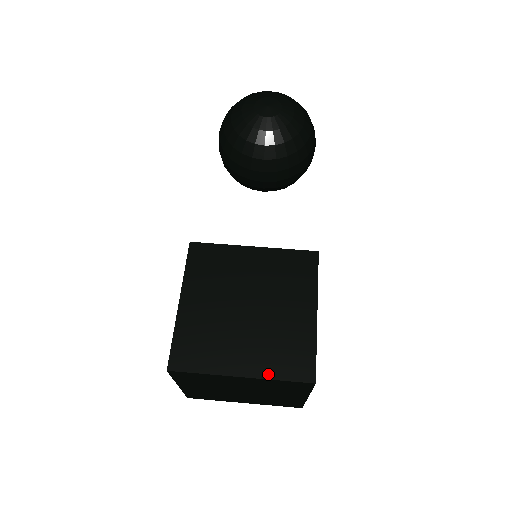
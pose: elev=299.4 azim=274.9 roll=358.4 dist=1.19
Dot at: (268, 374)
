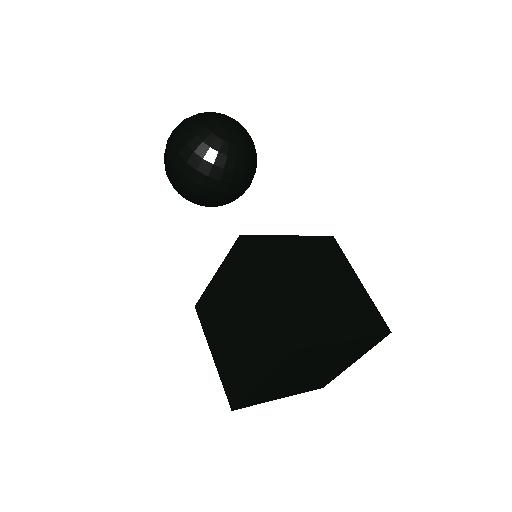
Dot at: (362, 333)
